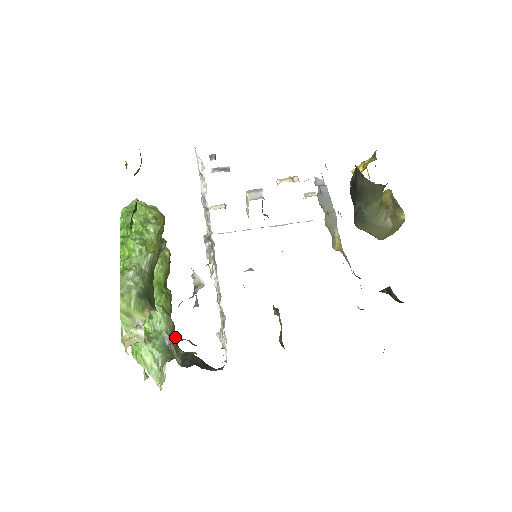
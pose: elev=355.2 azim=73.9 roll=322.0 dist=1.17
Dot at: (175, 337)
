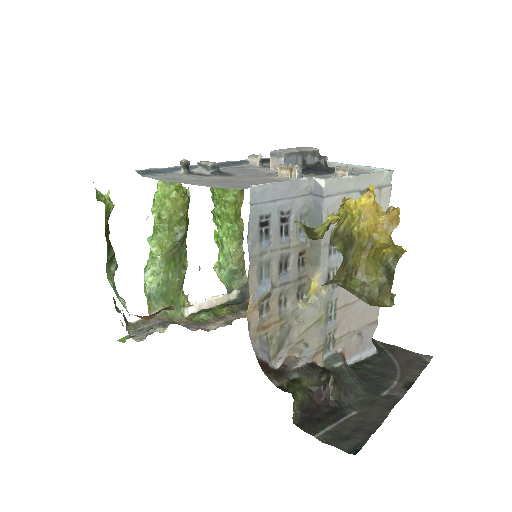
Dot at: (243, 266)
